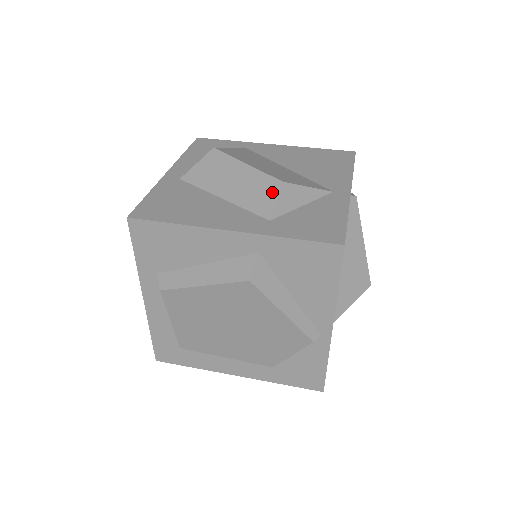
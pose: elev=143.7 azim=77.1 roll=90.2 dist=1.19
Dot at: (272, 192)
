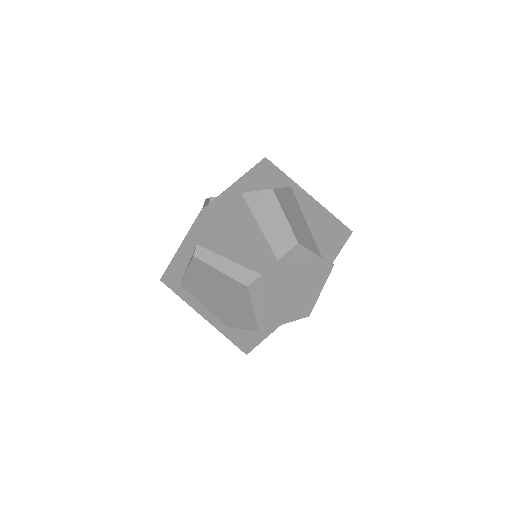
Dot at: (289, 245)
